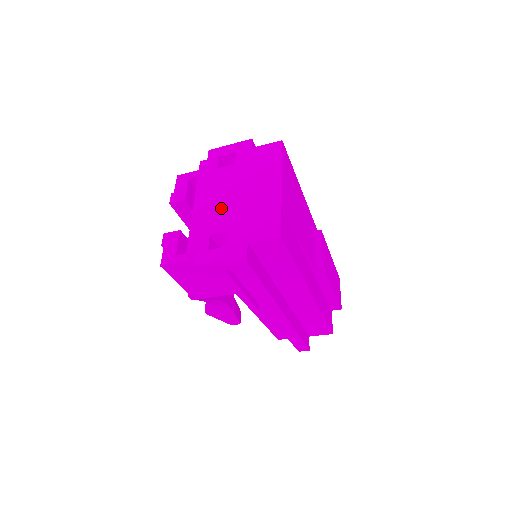
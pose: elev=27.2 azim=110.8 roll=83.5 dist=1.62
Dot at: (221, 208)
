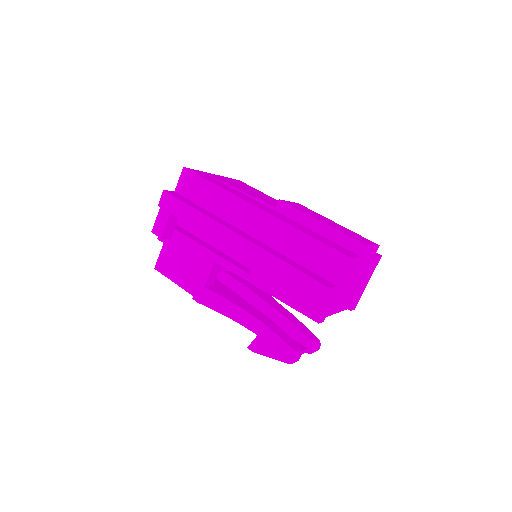
Dot at: occluded
